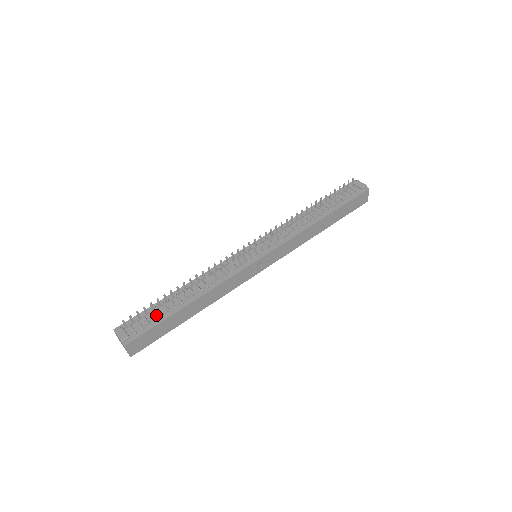
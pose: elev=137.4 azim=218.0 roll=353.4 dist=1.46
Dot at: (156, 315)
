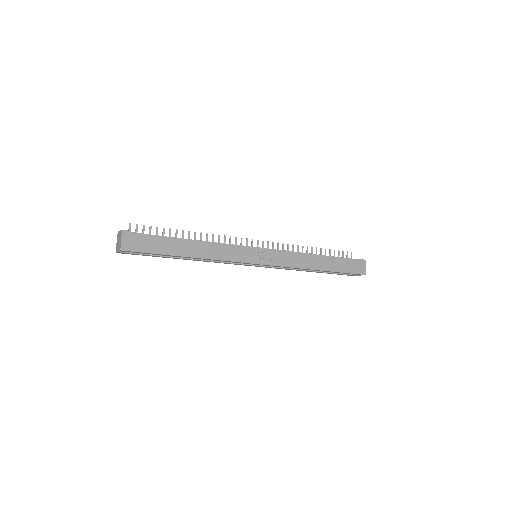
Dot at: occluded
